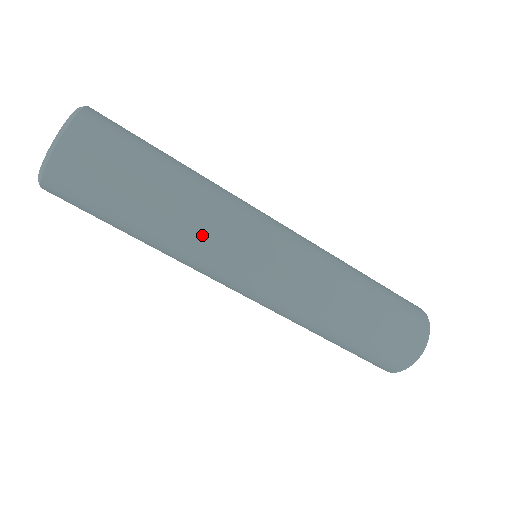
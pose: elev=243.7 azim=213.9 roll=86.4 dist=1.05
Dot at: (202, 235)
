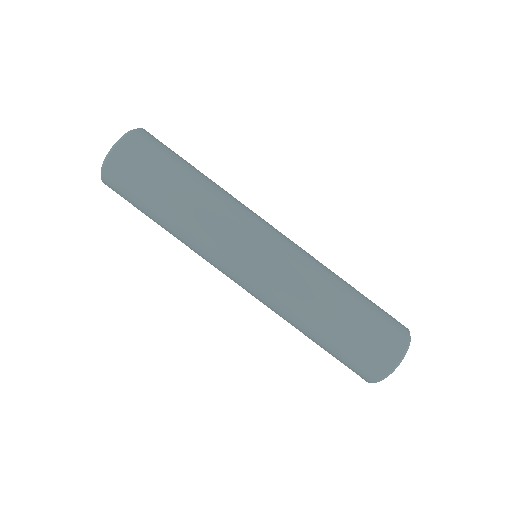
Dot at: (196, 241)
